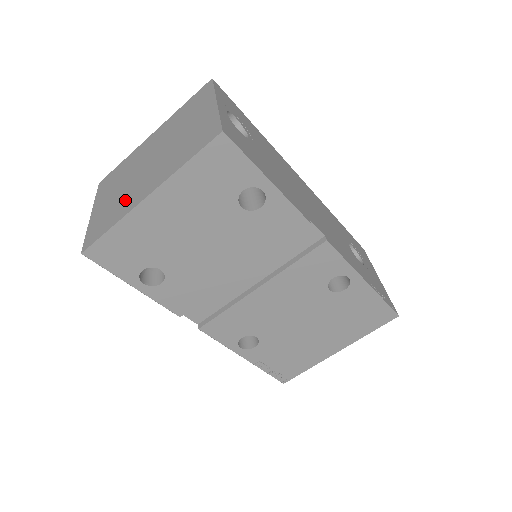
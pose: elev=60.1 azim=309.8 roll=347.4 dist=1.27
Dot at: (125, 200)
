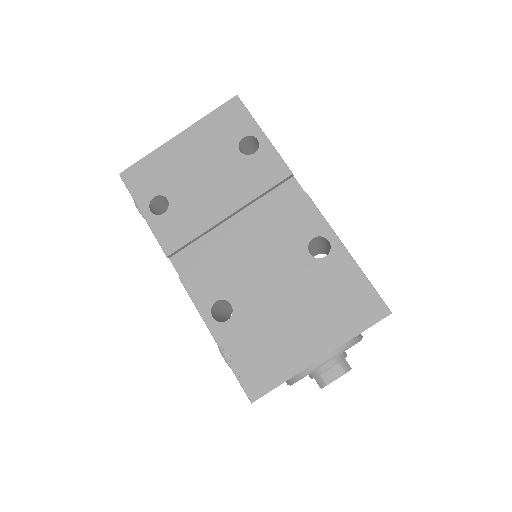
Dot at: occluded
